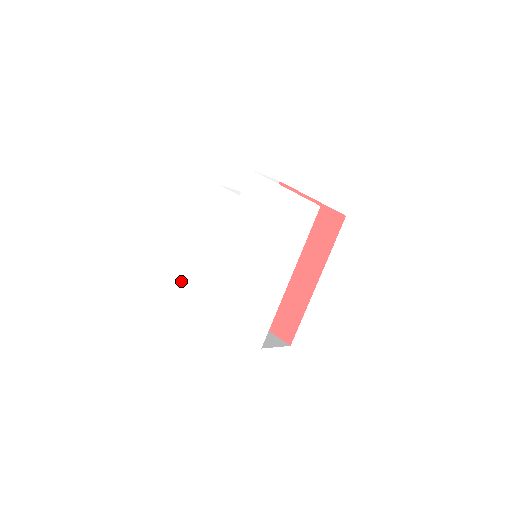
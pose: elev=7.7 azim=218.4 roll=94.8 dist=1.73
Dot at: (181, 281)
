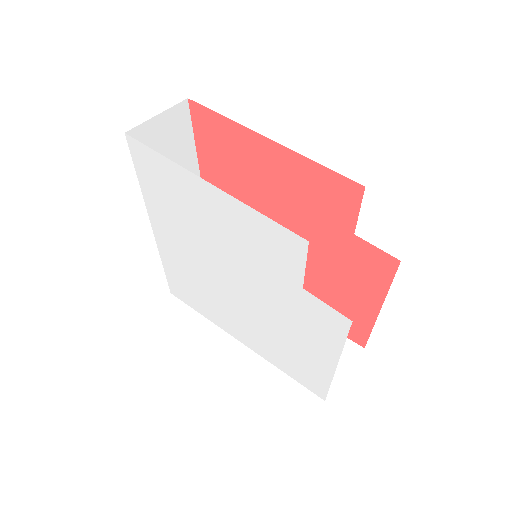
Dot at: (138, 151)
